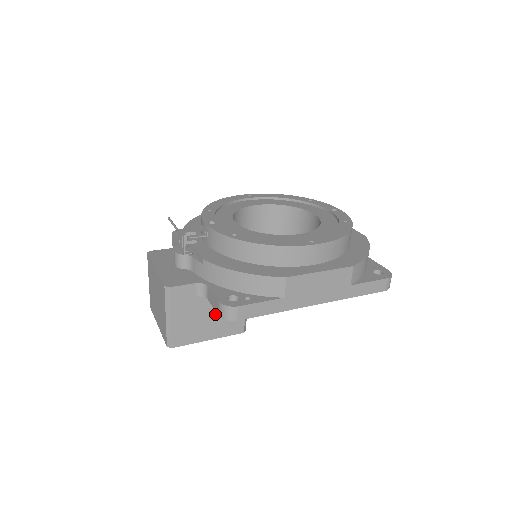
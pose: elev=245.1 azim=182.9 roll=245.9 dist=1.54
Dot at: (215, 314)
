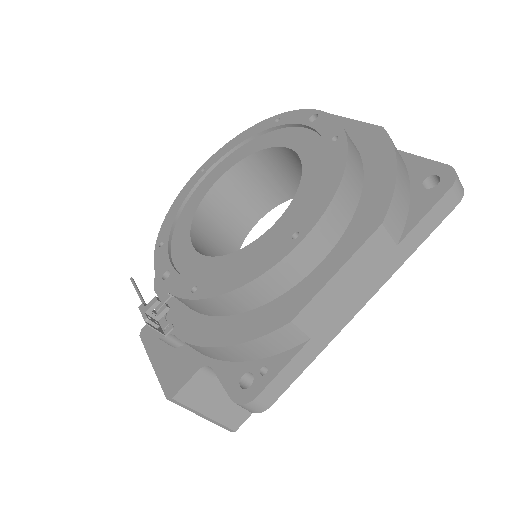
Dot at: occluded
